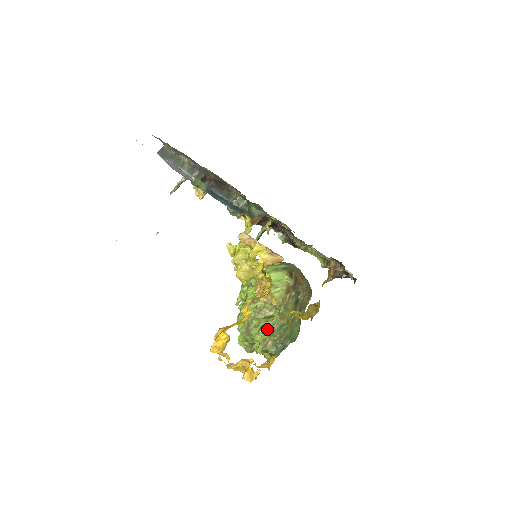
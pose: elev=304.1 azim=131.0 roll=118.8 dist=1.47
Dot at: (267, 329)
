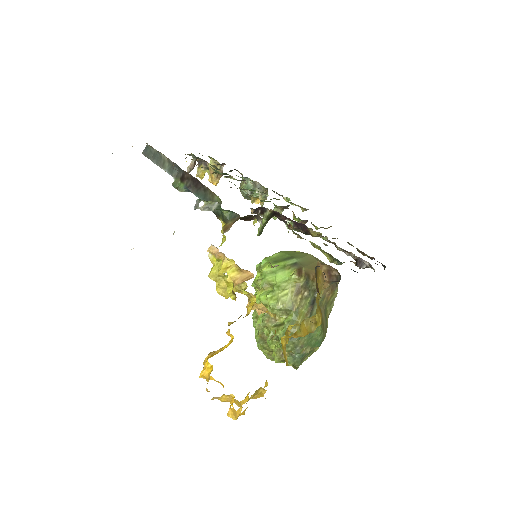
Dot at: (278, 339)
